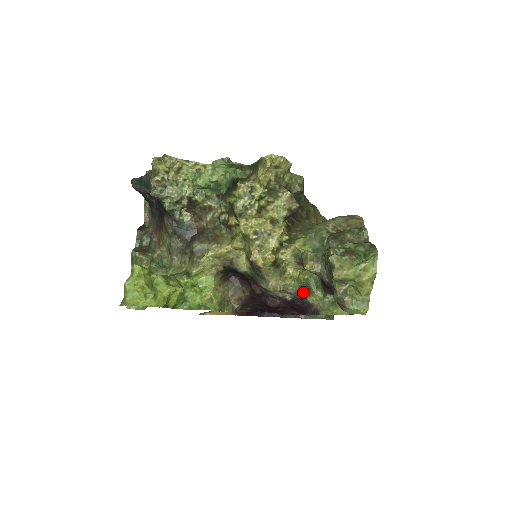
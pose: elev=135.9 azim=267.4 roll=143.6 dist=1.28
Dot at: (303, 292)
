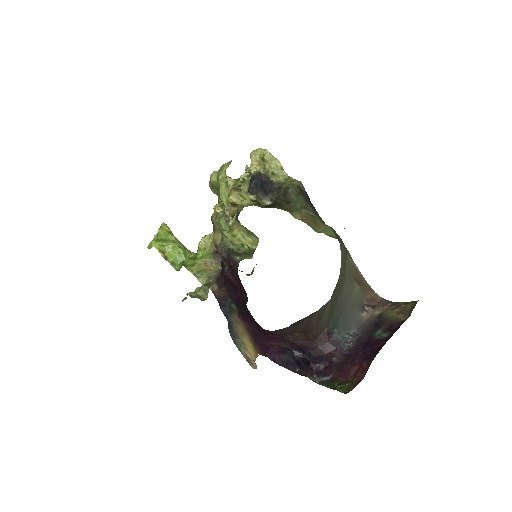
Dot at: (236, 251)
